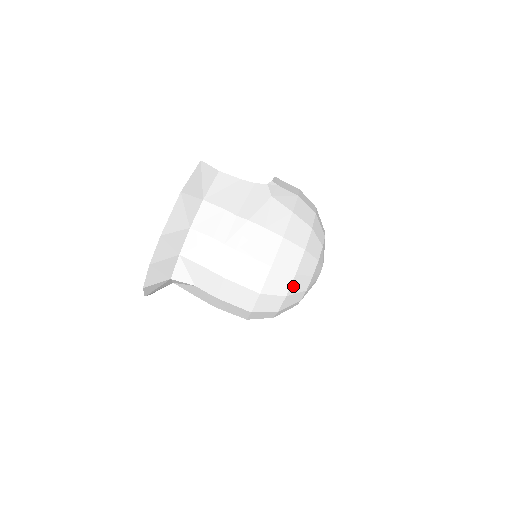
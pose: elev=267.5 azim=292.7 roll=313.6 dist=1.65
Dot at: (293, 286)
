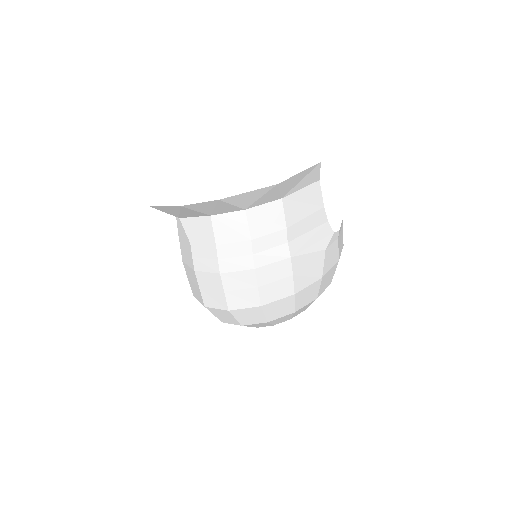
Dot at: (255, 324)
